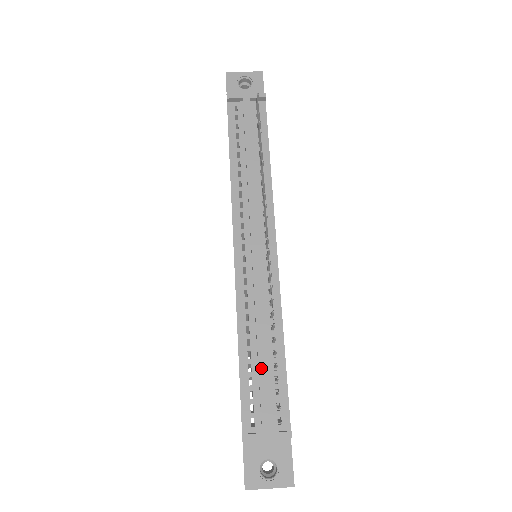
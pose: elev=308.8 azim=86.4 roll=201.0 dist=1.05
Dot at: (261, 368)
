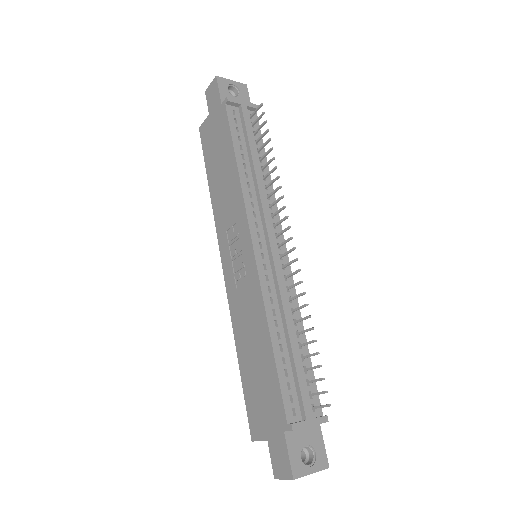
Dot at: (296, 359)
